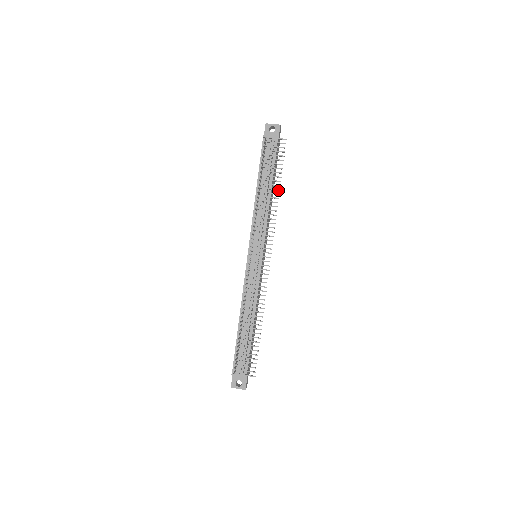
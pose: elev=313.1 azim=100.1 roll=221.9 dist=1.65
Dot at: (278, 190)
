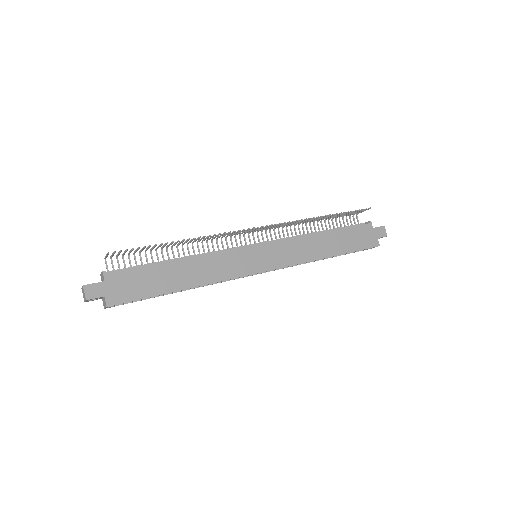
Dot at: occluded
